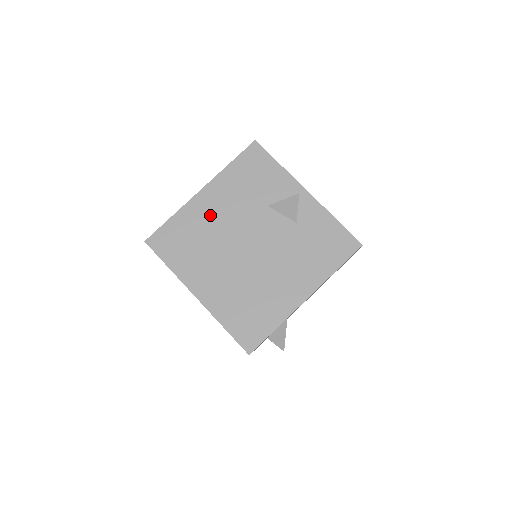
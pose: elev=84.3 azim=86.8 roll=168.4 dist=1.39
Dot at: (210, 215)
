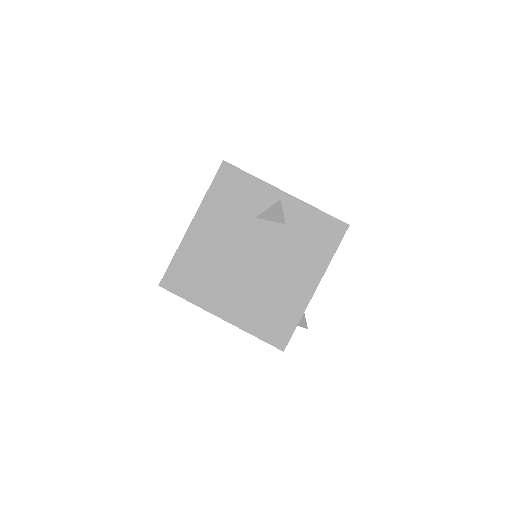
Dot at: (207, 243)
